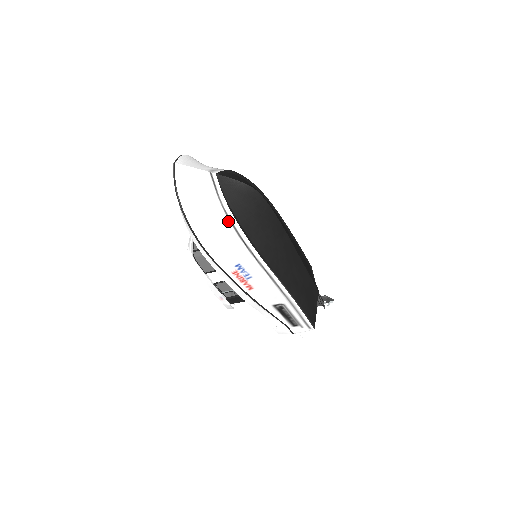
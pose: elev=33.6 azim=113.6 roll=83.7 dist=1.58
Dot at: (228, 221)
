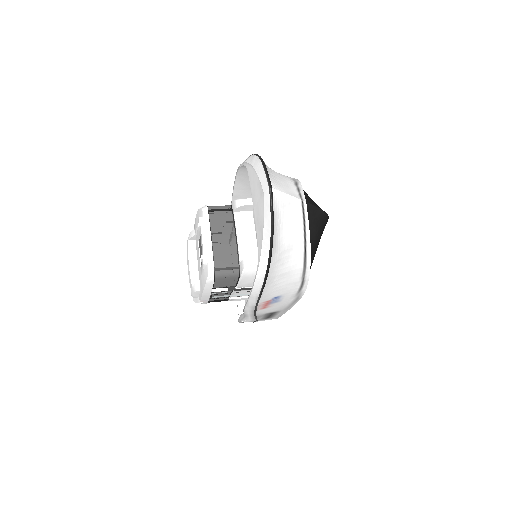
Dot at: (302, 262)
